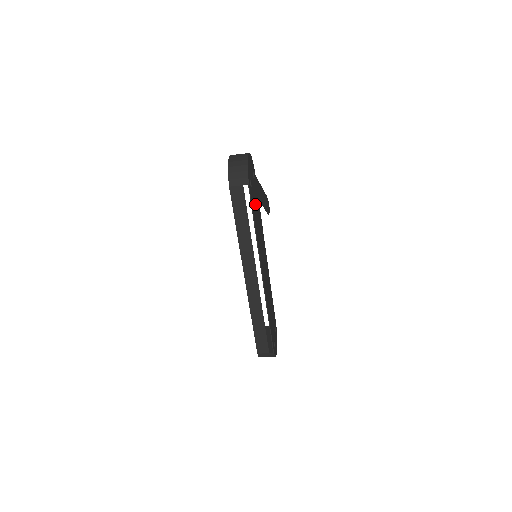
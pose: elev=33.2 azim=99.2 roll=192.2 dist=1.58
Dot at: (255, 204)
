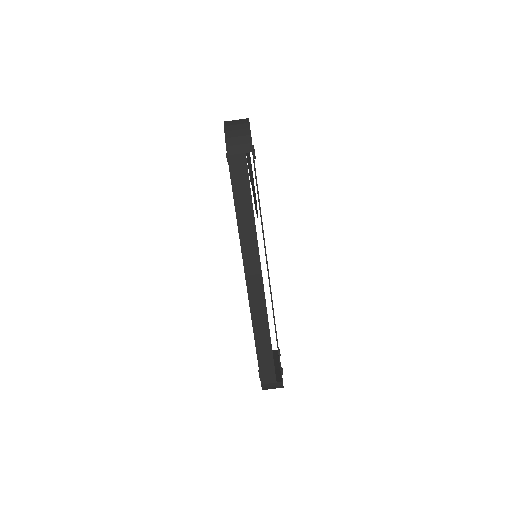
Dot at: occluded
